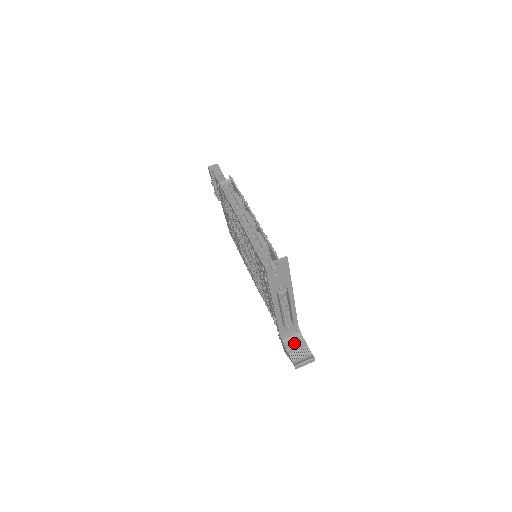
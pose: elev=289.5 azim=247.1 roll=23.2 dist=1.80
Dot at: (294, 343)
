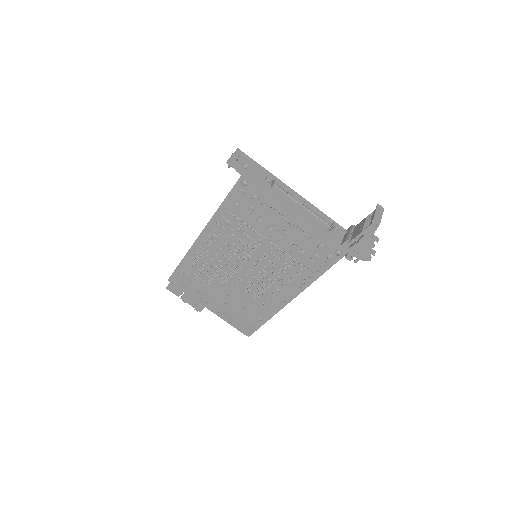
Dot at: (356, 231)
